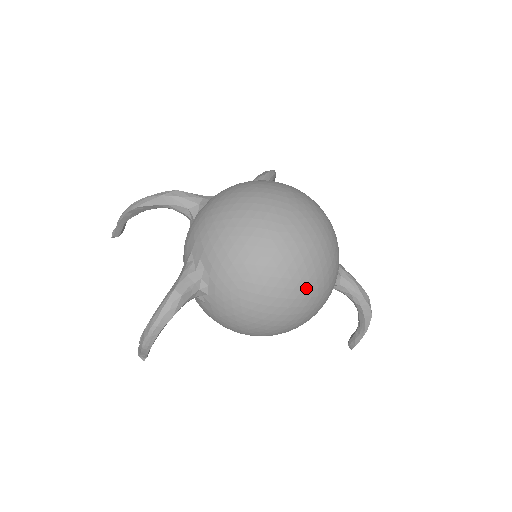
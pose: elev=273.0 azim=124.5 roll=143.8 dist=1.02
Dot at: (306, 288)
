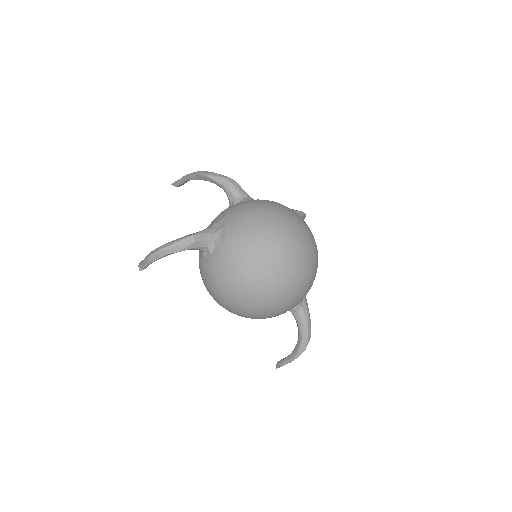
Dot at: (274, 290)
